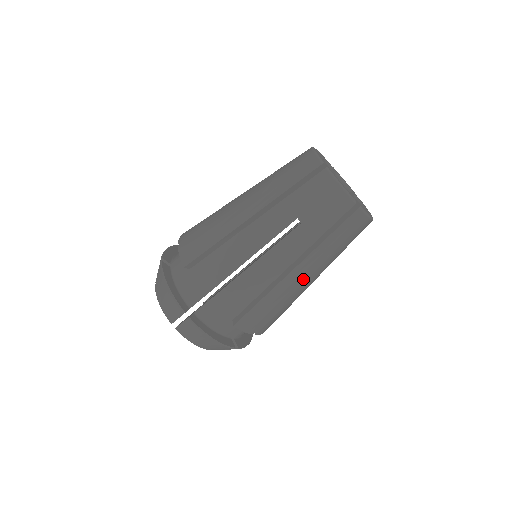
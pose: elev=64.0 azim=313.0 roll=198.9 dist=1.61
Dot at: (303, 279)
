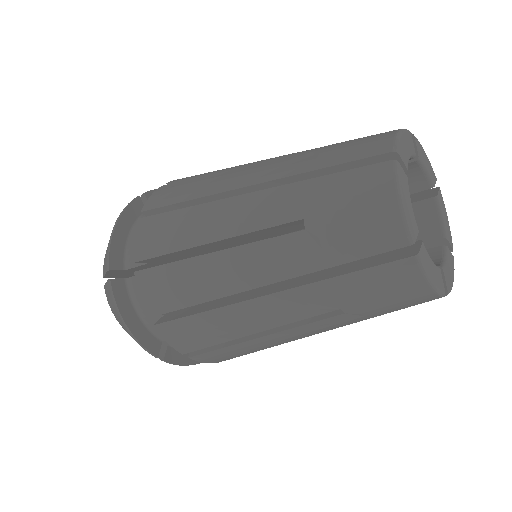
Dot at: (277, 320)
